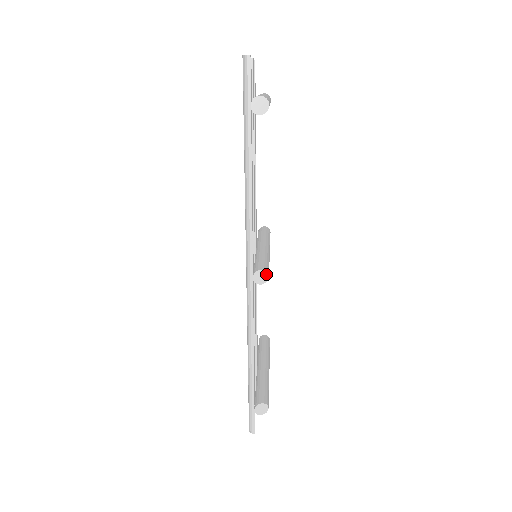
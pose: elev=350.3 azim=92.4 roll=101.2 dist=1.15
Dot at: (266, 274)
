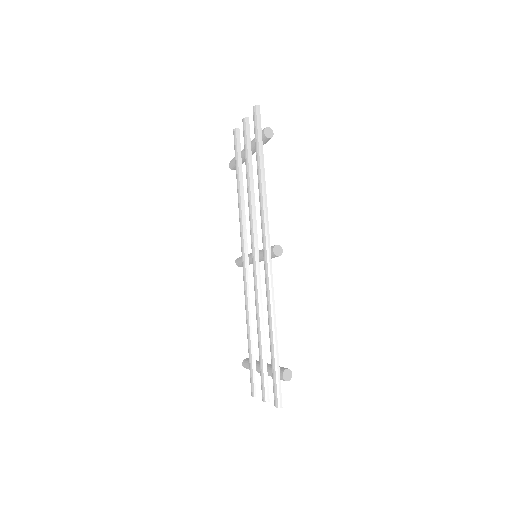
Dot at: (281, 248)
